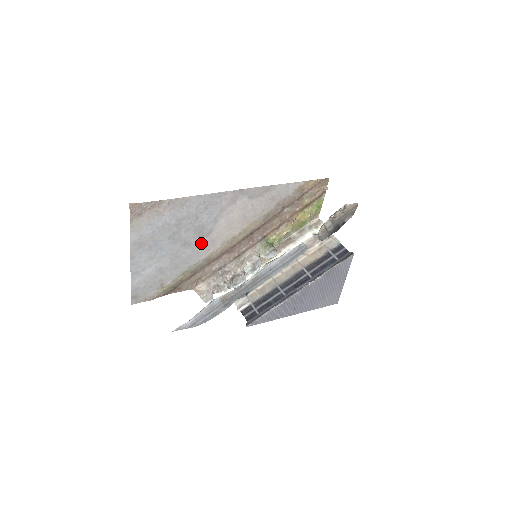
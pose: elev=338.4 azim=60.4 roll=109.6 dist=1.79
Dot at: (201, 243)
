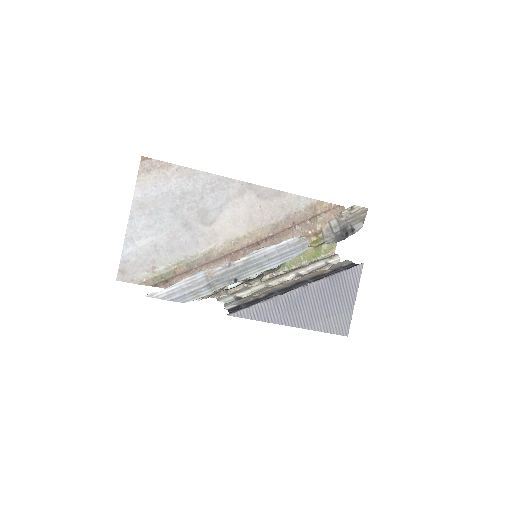
Dot at: (202, 232)
